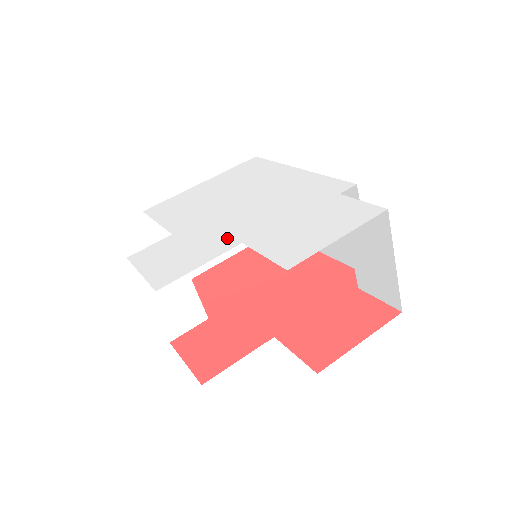
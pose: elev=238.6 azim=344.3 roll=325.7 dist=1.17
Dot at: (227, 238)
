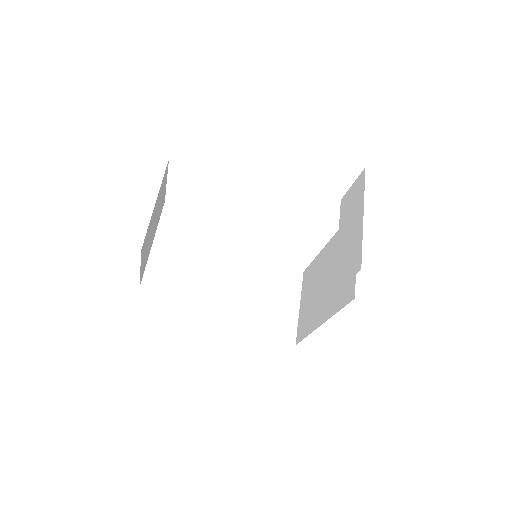
Dot at: occluded
